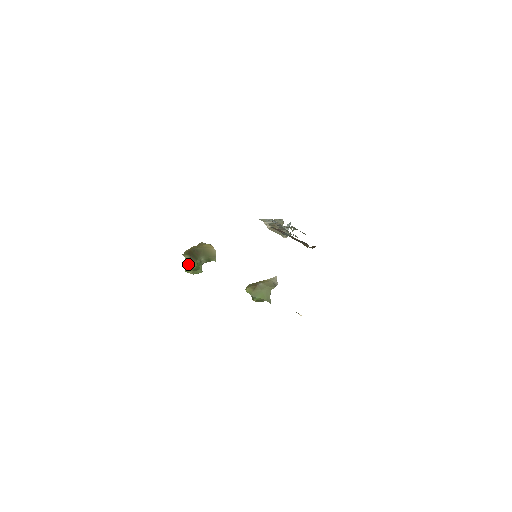
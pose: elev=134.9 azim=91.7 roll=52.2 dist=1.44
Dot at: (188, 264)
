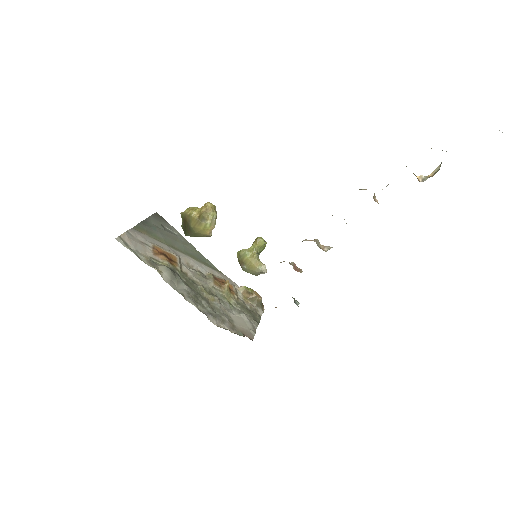
Dot at: (181, 226)
